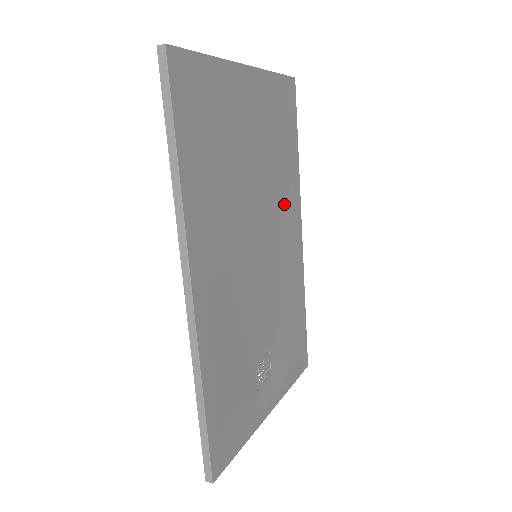
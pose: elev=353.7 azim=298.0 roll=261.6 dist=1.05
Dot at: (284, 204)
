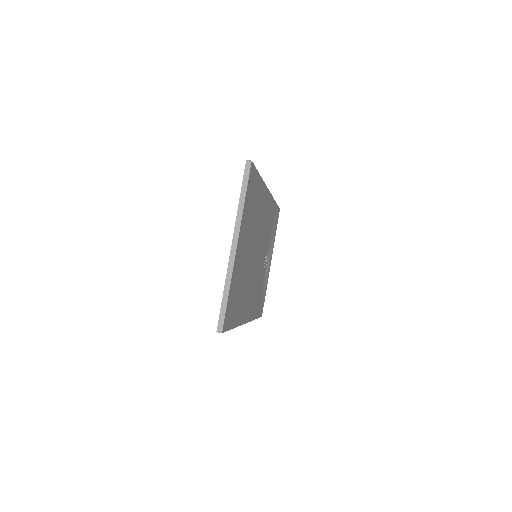
Dot at: (260, 212)
